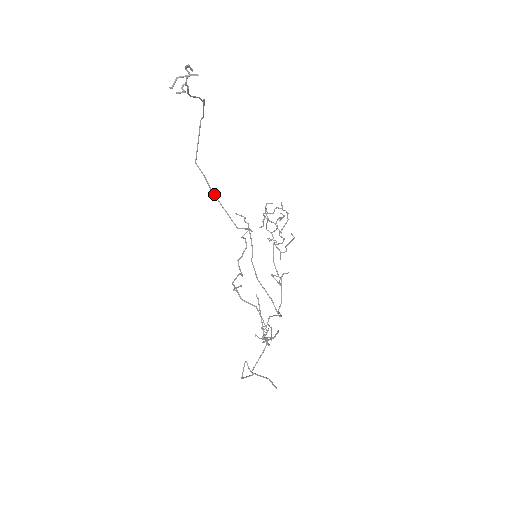
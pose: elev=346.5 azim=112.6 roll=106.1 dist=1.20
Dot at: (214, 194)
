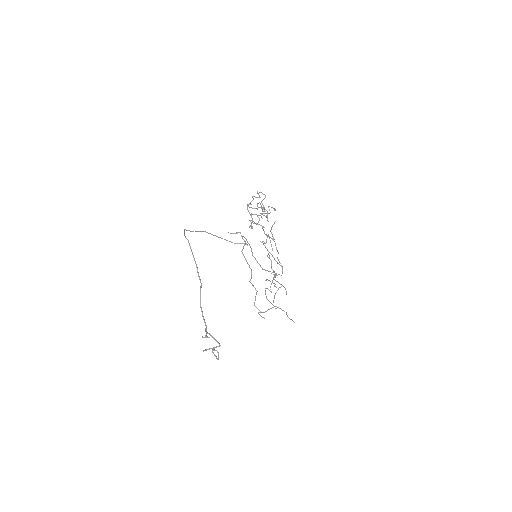
Dot at: occluded
